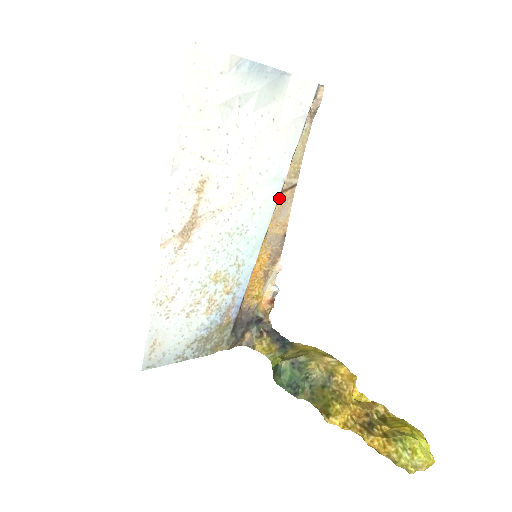
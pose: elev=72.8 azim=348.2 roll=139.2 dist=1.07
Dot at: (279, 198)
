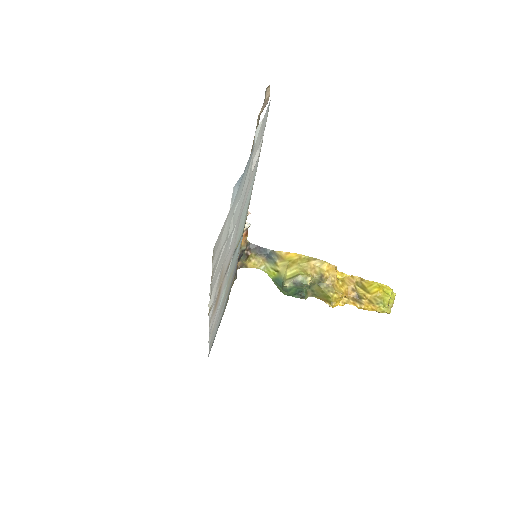
Dot at: occluded
